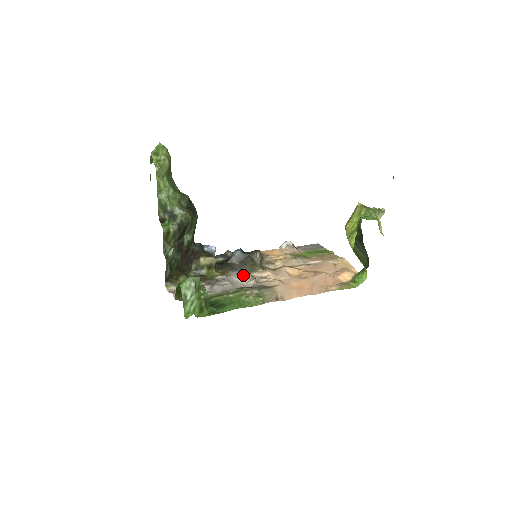
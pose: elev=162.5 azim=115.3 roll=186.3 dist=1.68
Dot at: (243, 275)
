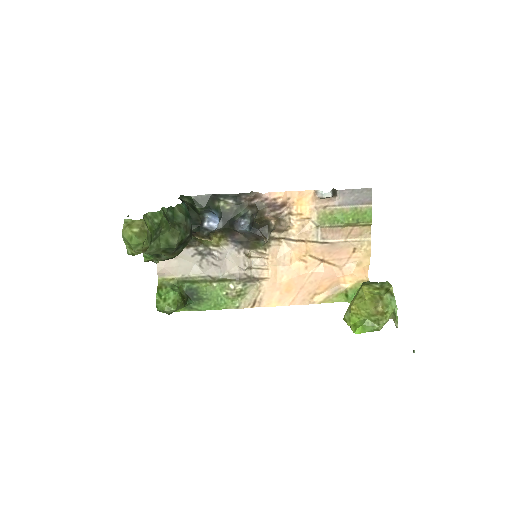
Dot at: (241, 249)
